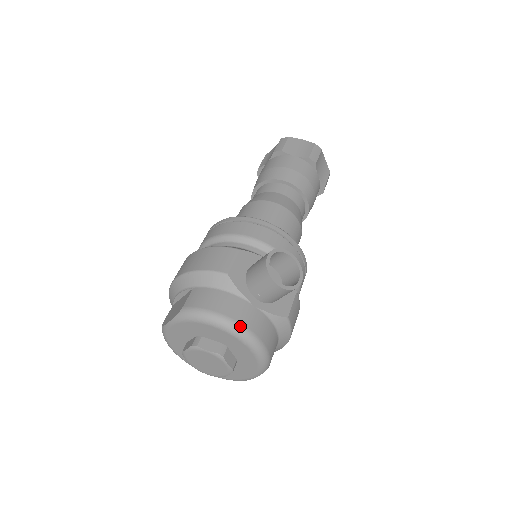
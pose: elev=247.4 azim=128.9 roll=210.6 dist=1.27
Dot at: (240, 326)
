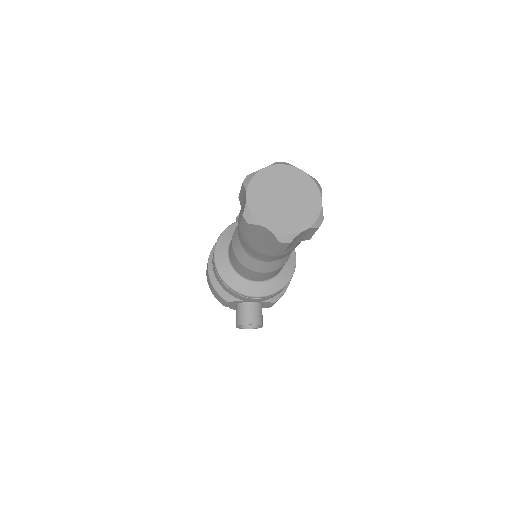
Dot at: occluded
